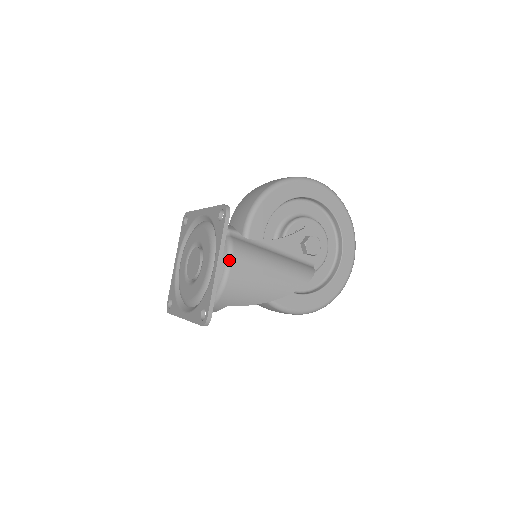
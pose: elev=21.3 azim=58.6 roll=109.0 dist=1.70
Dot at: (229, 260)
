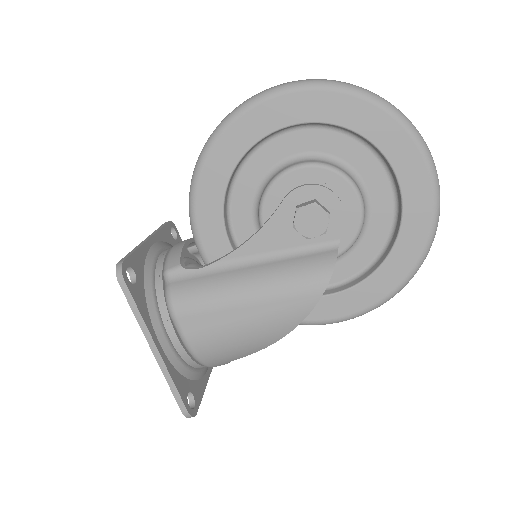
Dot at: (176, 325)
